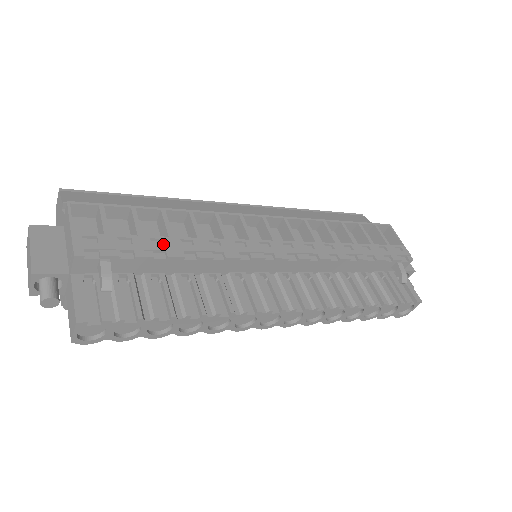
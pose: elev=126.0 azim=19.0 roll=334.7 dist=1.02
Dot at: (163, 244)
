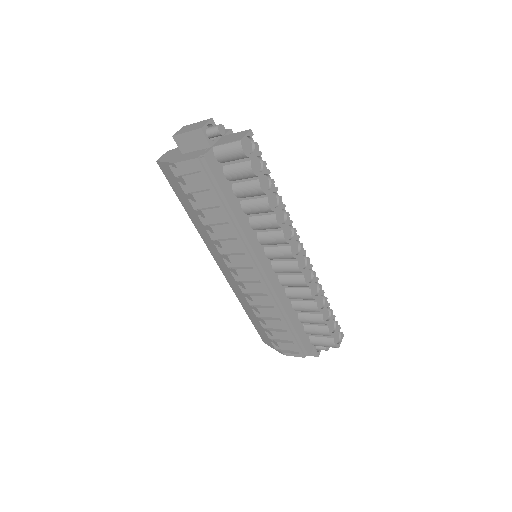
Dot at: occluded
